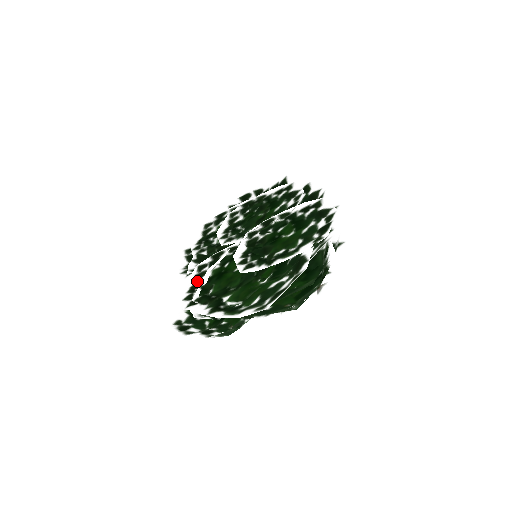
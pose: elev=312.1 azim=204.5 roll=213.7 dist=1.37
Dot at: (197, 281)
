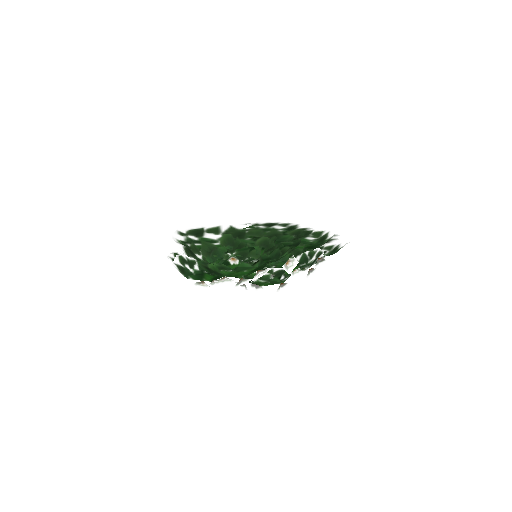
Dot at: occluded
